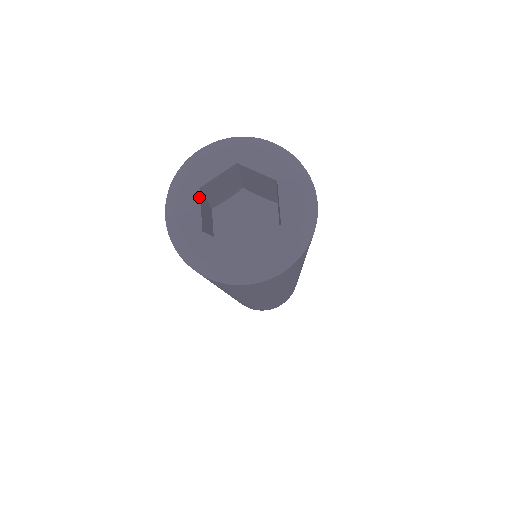
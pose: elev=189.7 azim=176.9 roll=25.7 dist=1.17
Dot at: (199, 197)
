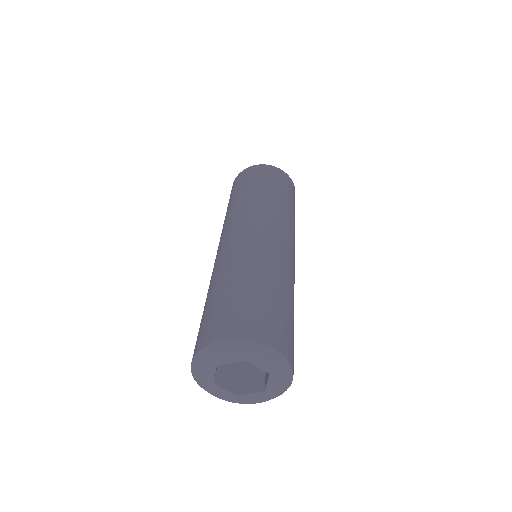
Dot at: (215, 370)
